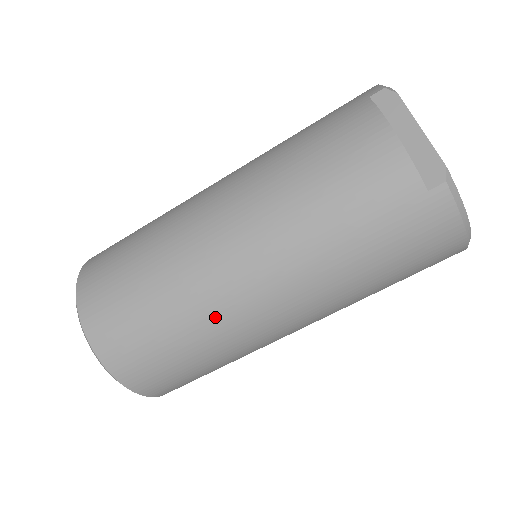
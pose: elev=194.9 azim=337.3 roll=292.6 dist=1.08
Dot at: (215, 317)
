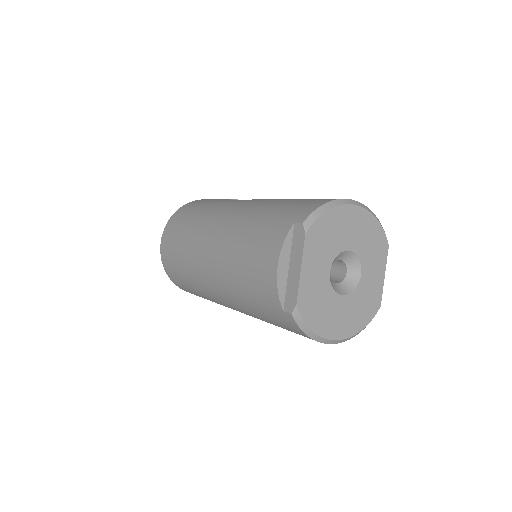
Dot at: (203, 289)
